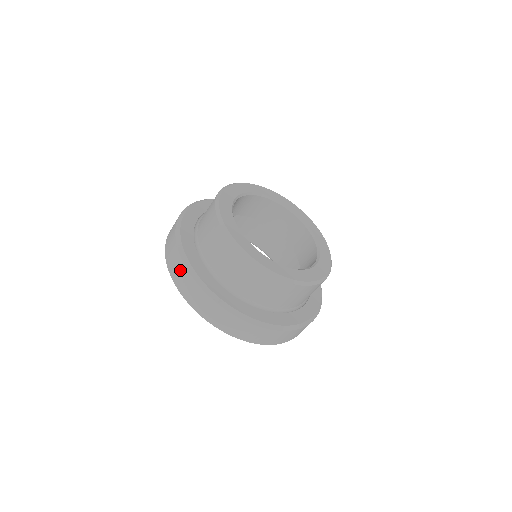
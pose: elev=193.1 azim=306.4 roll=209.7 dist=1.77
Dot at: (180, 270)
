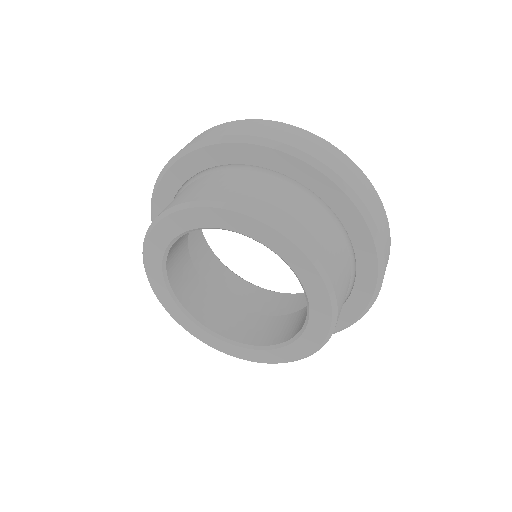
Dot at: occluded
